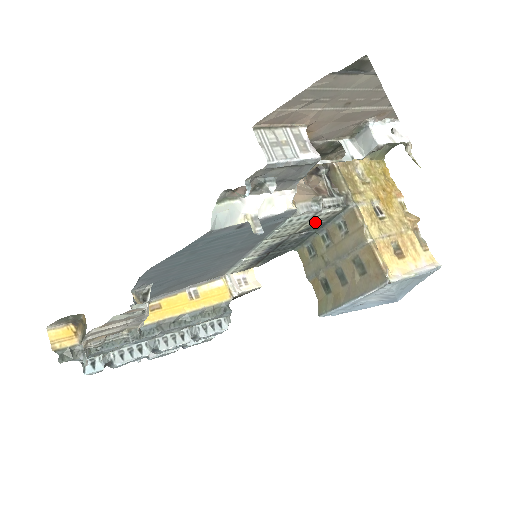
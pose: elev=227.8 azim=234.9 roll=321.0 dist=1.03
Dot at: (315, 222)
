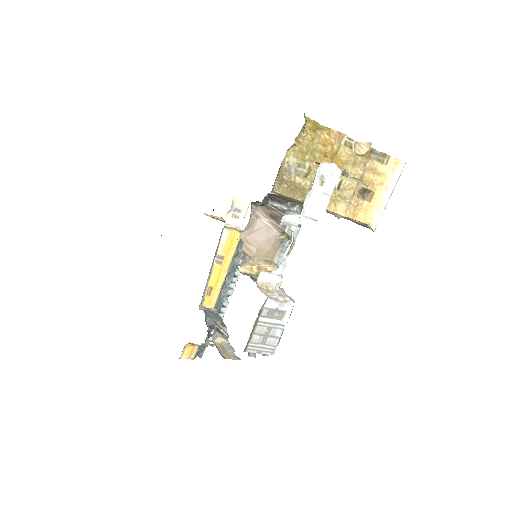
Dot at: occluded
